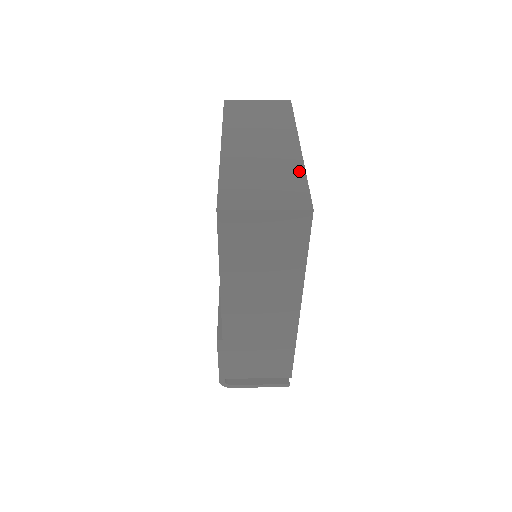
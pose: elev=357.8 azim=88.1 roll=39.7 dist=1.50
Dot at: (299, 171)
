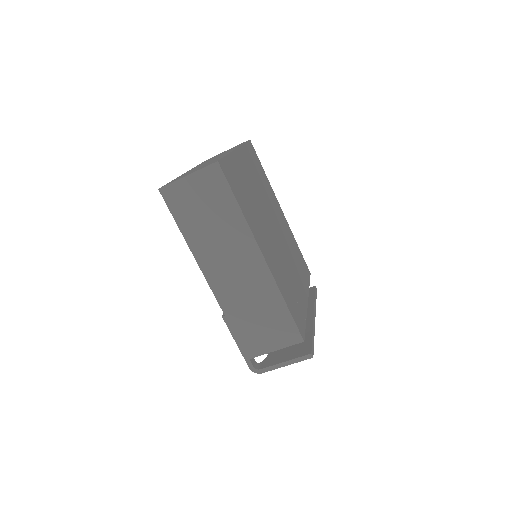
Dot at: (224, 155)
